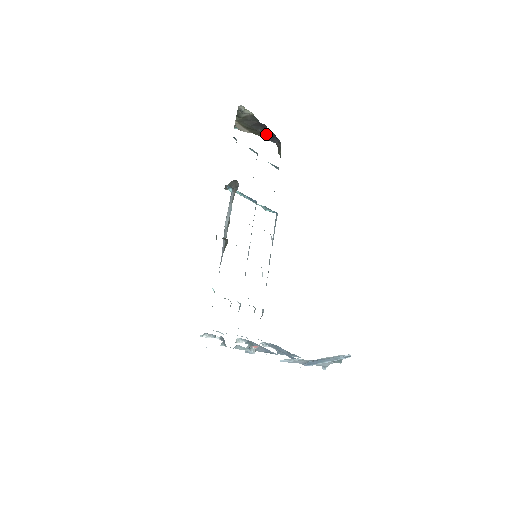
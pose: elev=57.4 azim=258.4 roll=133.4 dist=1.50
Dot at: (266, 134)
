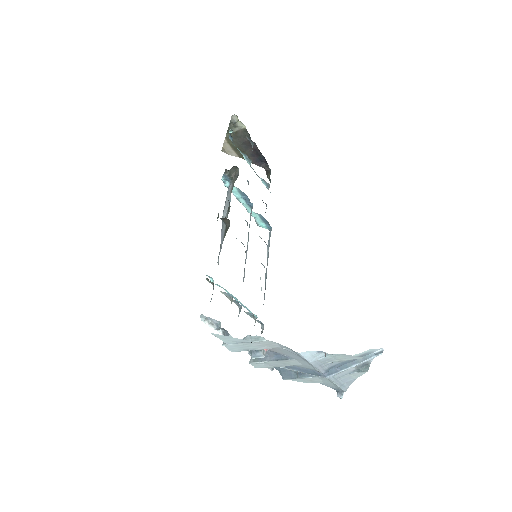
Dot at: (254, 157)
